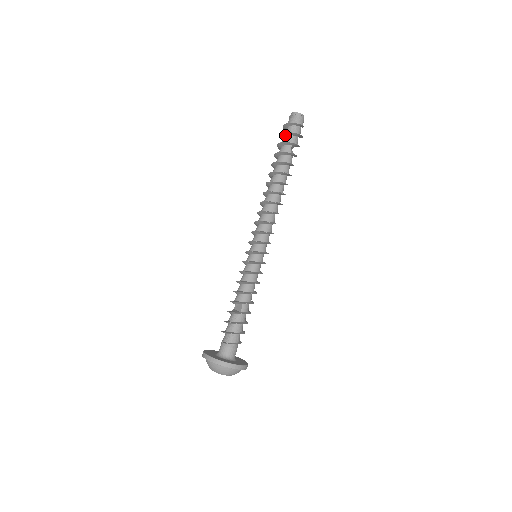
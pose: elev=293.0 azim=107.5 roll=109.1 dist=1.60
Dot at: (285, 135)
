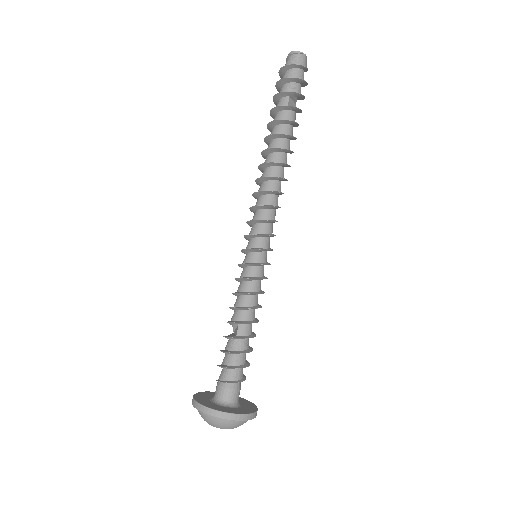
Dot at: (280, 85)
